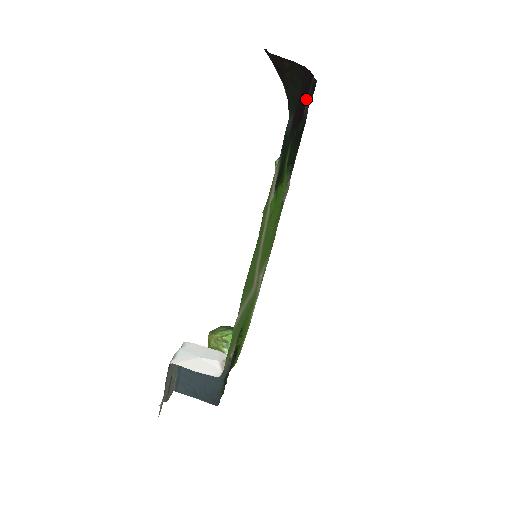
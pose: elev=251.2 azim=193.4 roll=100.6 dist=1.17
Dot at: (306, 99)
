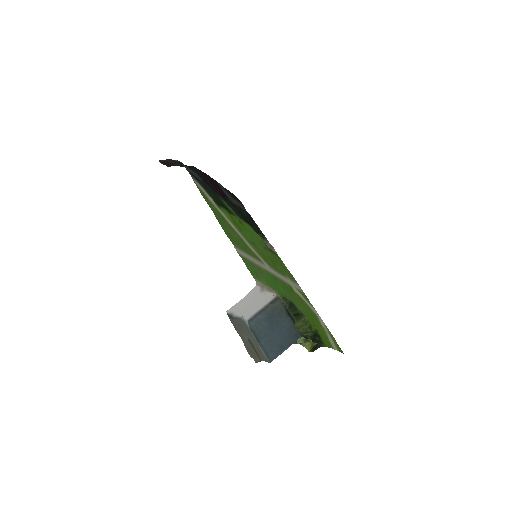
Dot at: (219, 188)
